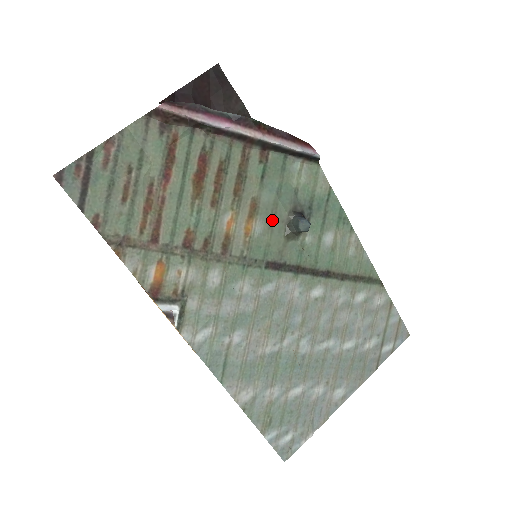
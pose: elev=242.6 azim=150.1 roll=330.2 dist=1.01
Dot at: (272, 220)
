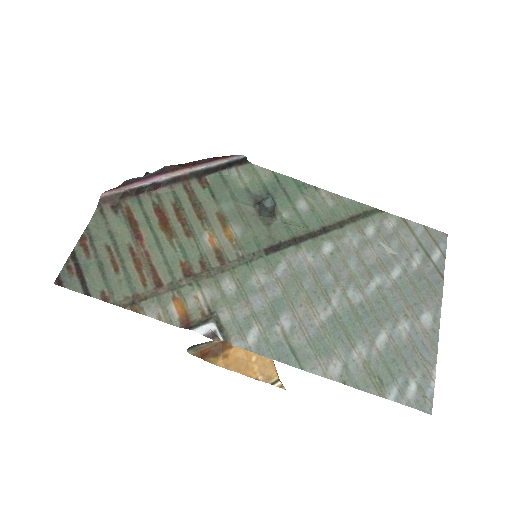
Dot at: (244, 219)
